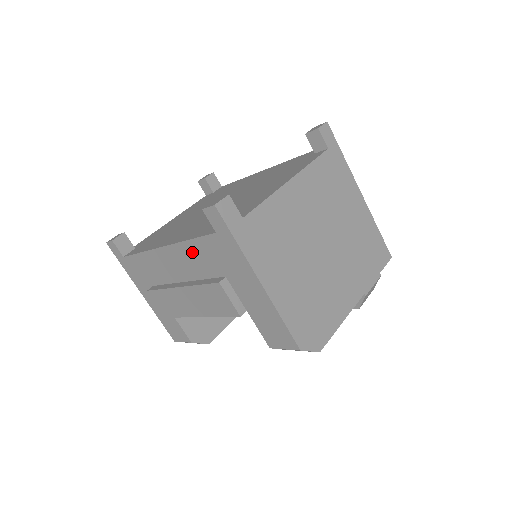
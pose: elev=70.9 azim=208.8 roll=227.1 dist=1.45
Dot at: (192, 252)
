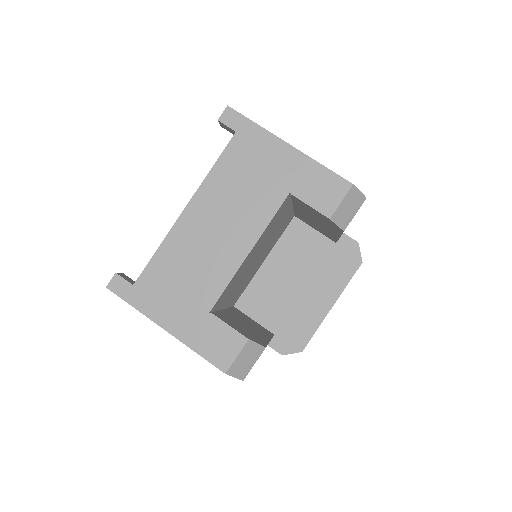
Dot at: (218, 179)
